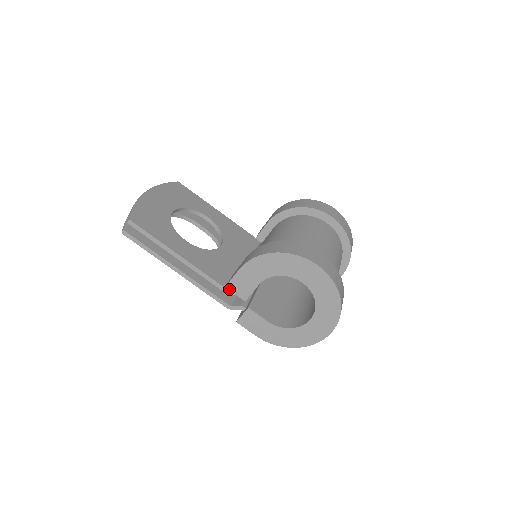
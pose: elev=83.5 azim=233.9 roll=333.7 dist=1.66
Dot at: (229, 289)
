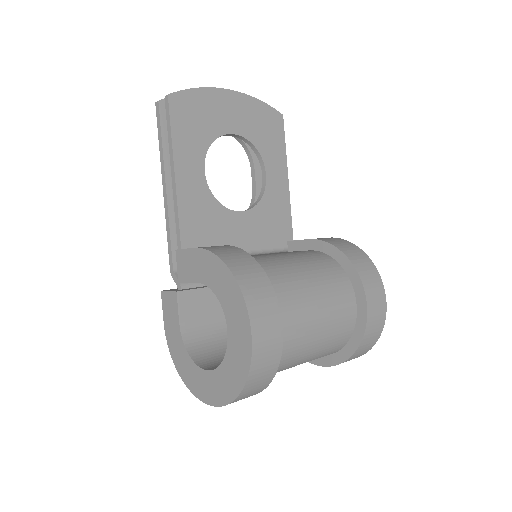
Dot at: (177, 255)
